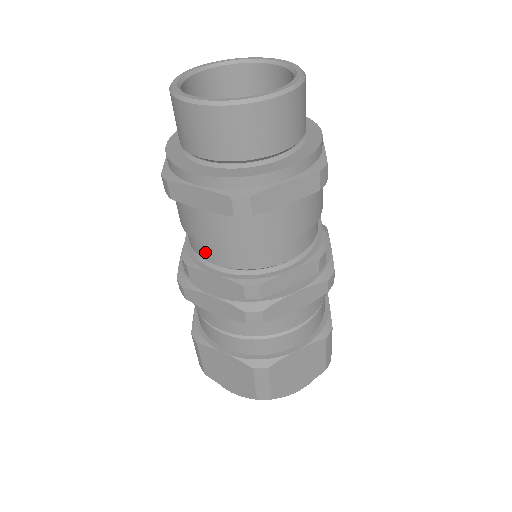
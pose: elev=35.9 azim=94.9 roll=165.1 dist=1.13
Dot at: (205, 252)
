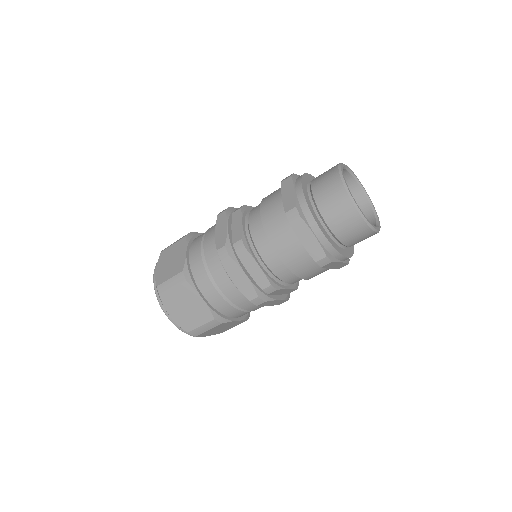
Dot at: (266, 252)
